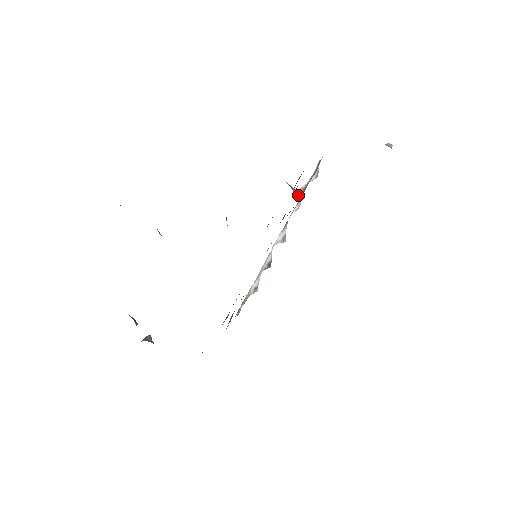
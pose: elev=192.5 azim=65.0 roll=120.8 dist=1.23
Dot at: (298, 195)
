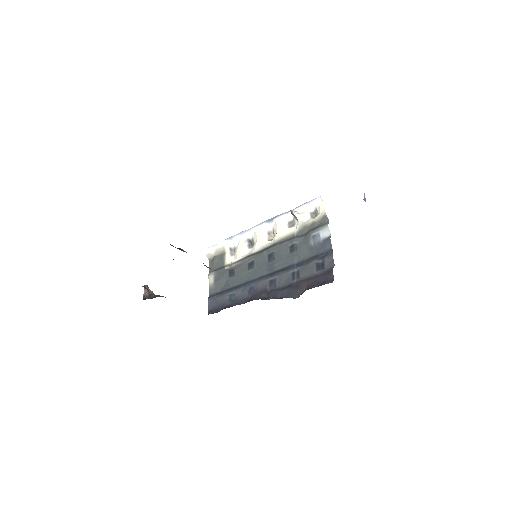
Dot at: (294, 217)
